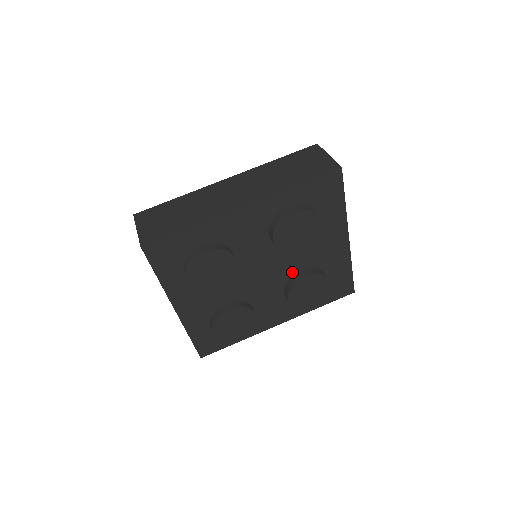
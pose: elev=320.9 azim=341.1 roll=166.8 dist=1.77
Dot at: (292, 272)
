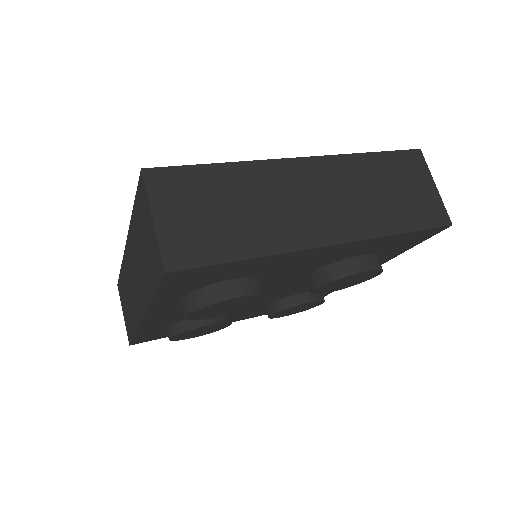
Dot at: (301, 279)
